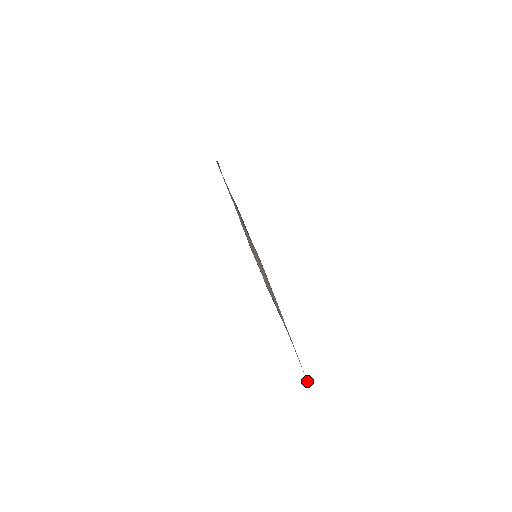
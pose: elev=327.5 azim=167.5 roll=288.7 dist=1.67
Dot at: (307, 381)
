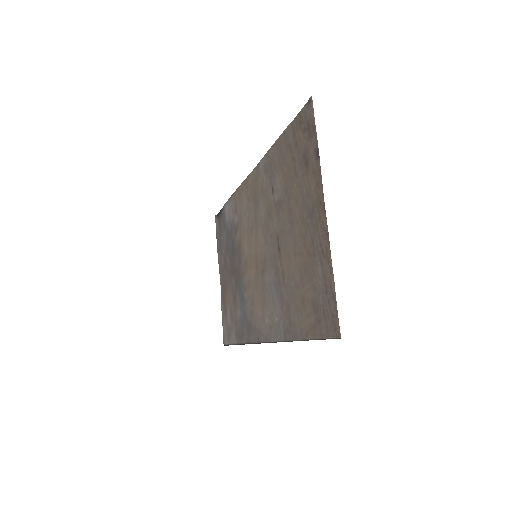
Dot at: (339, 337)
